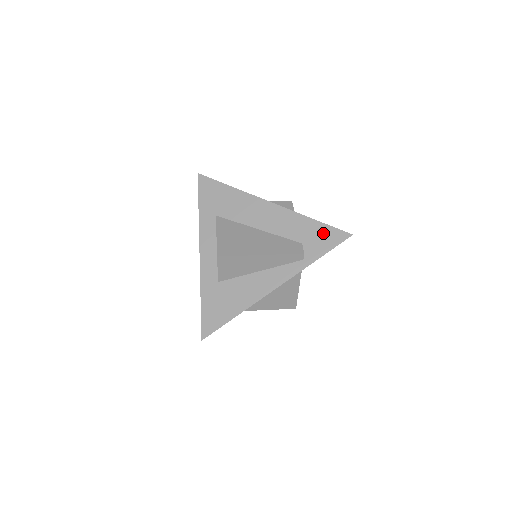
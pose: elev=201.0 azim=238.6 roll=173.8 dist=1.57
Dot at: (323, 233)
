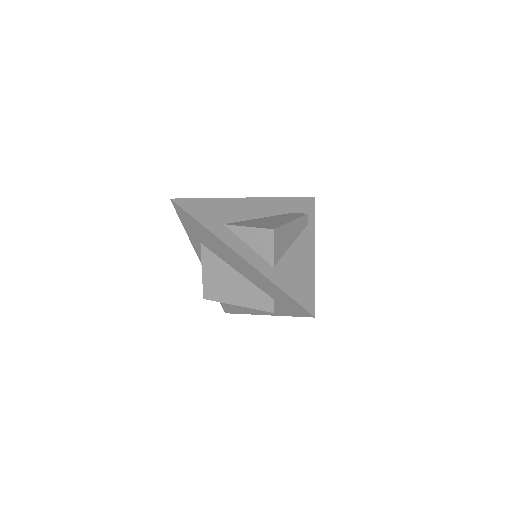
Dot at: (289, 302)
